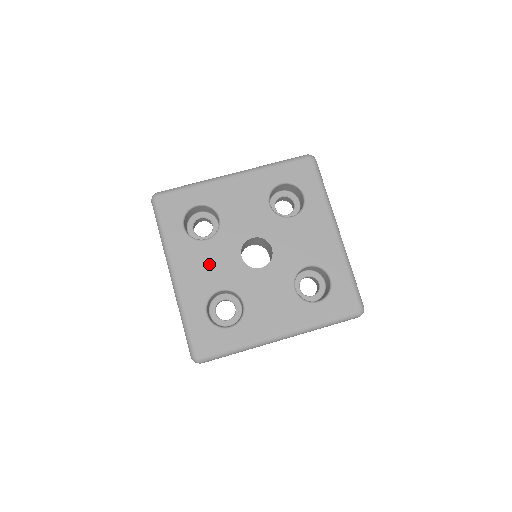
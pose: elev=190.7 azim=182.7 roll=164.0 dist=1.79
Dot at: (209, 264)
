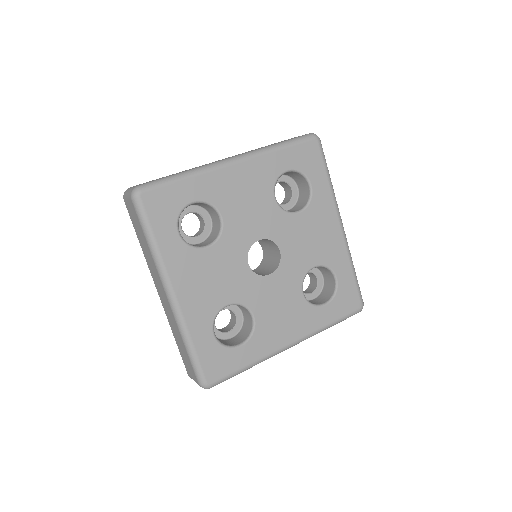
Dot at: (213, 276)
